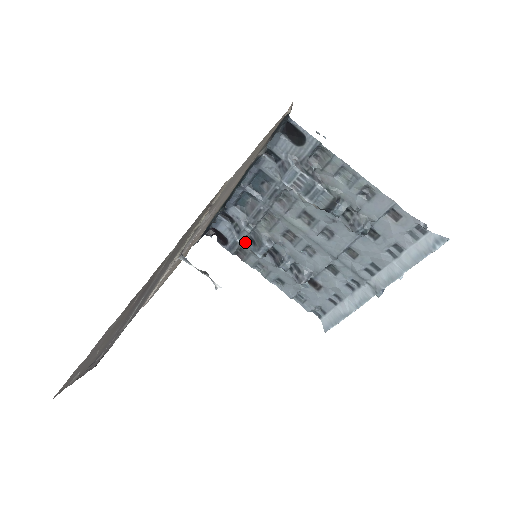
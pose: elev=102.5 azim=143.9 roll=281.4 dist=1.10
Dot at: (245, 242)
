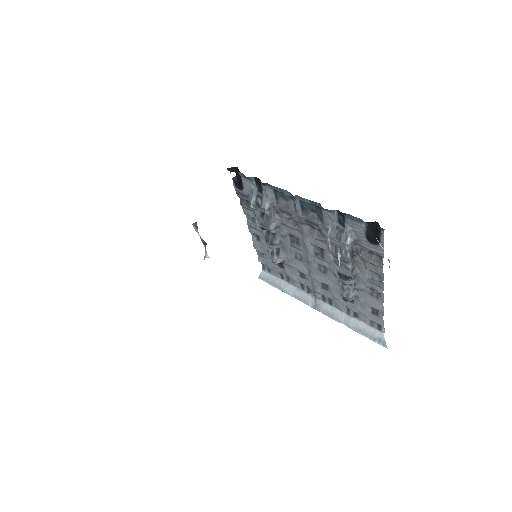
Dot at: occluded
